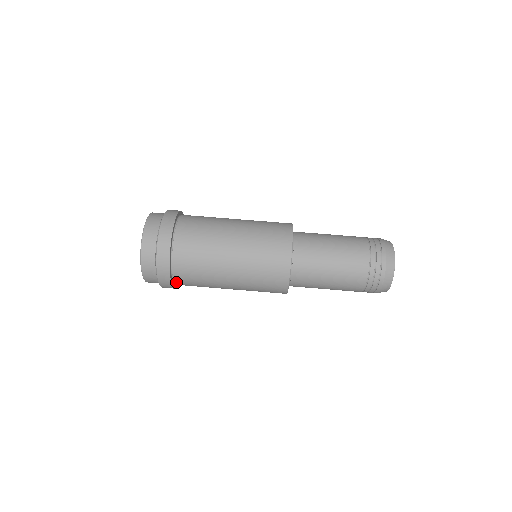
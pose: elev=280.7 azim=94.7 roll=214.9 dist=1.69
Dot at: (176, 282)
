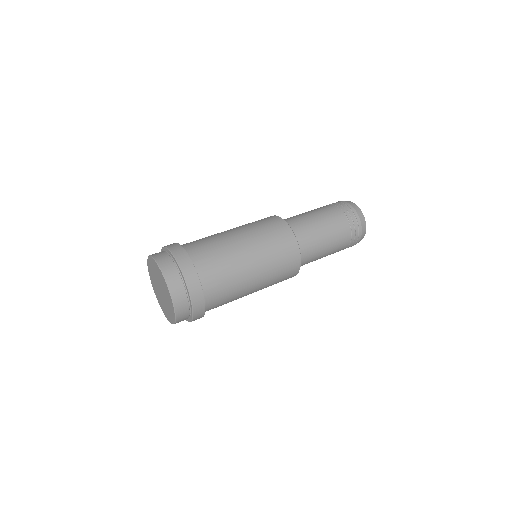
Dot at: (196, 266)
